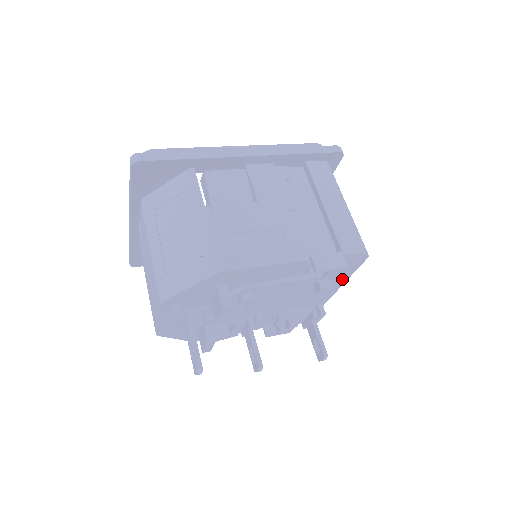
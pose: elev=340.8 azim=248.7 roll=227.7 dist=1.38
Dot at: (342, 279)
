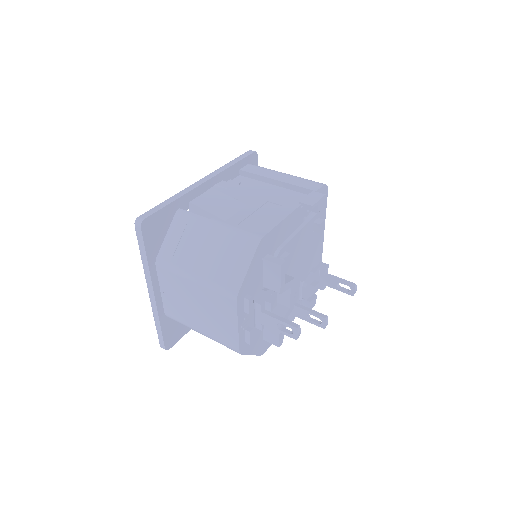
Dot at: occluded
